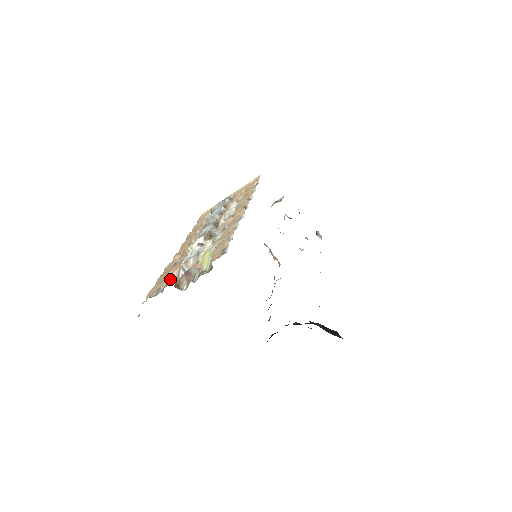
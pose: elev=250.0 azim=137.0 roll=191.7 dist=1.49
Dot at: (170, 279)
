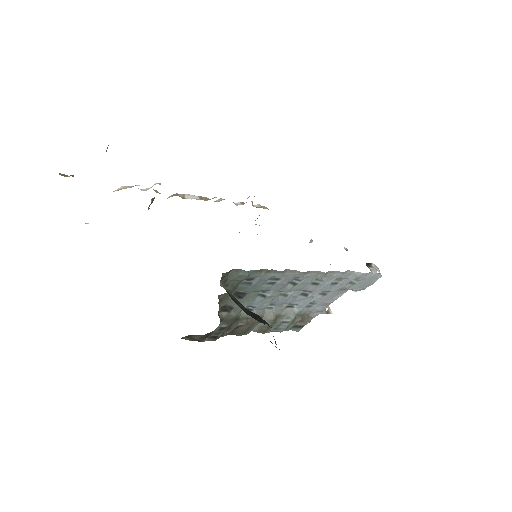
Dot at: occluded
